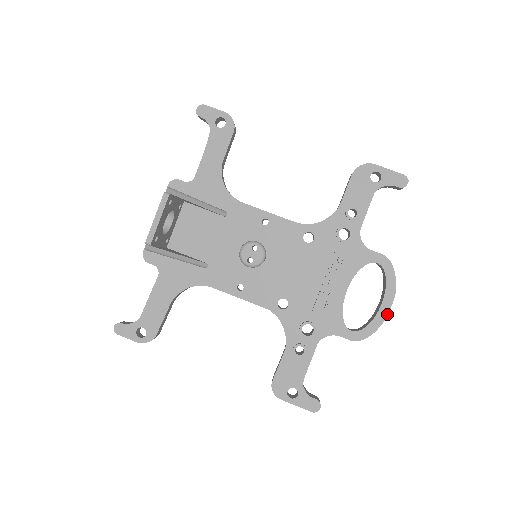
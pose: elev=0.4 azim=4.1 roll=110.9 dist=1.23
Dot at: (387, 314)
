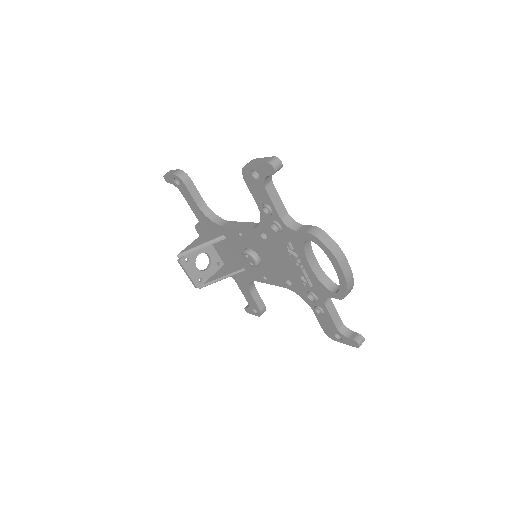
Dot at: (344, 276)
